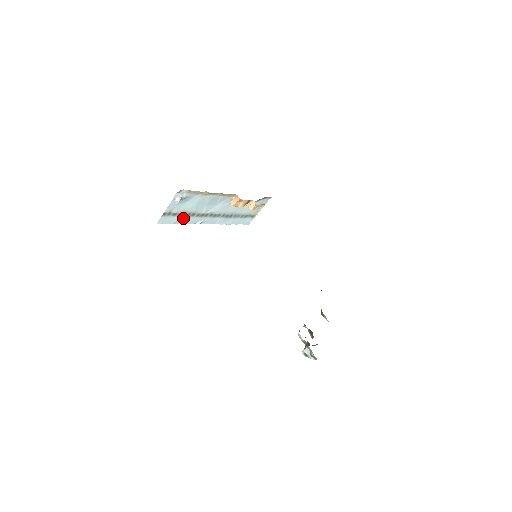
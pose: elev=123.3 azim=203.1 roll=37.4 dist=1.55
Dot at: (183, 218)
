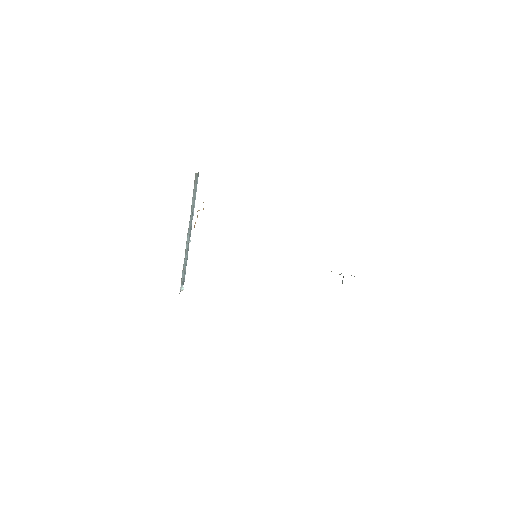
Dot at: (186, 263)
